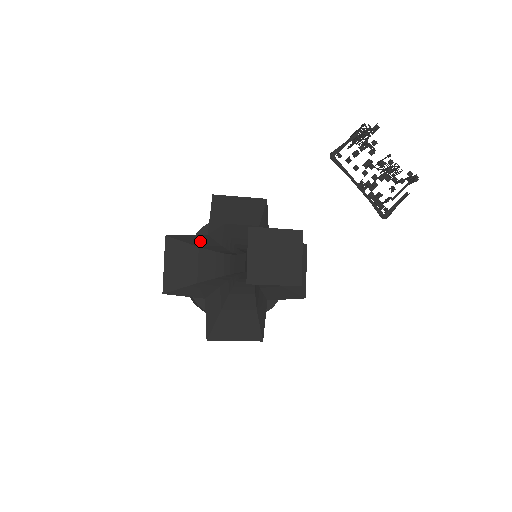
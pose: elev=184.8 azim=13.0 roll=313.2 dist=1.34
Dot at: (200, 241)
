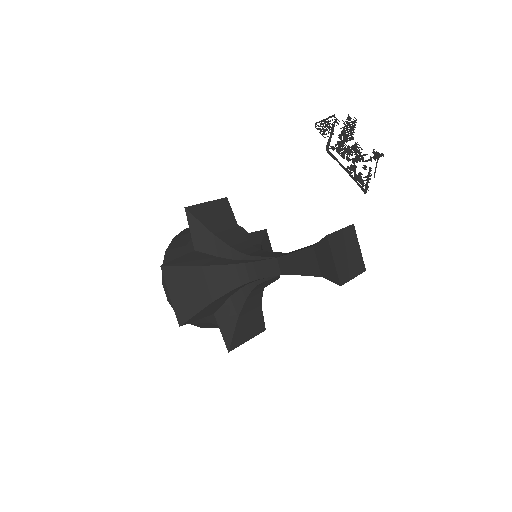
Dot at: (196, 259)
